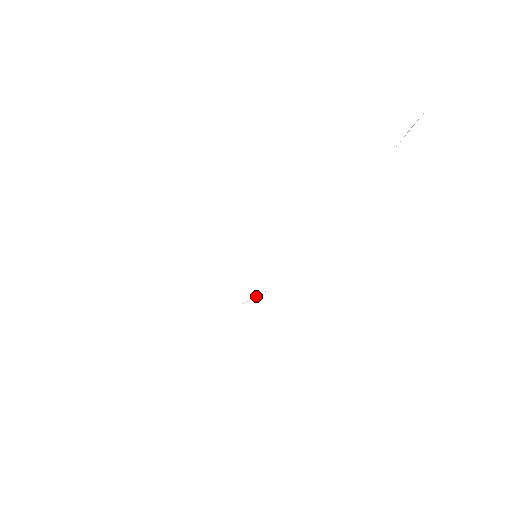
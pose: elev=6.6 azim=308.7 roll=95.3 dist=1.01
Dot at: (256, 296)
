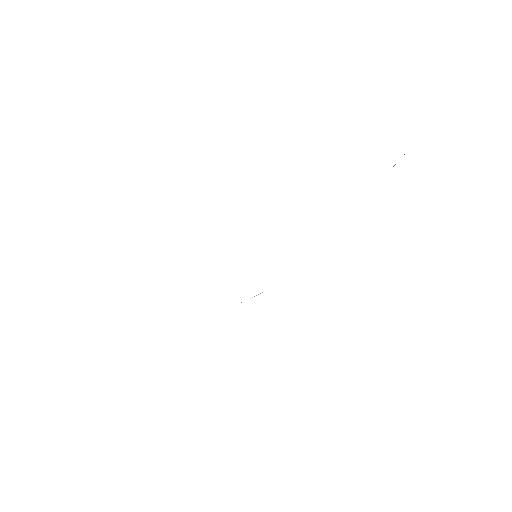
Dot at: (260, 293)
